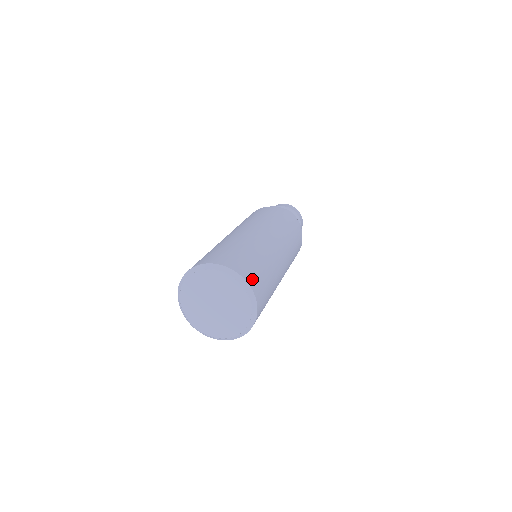
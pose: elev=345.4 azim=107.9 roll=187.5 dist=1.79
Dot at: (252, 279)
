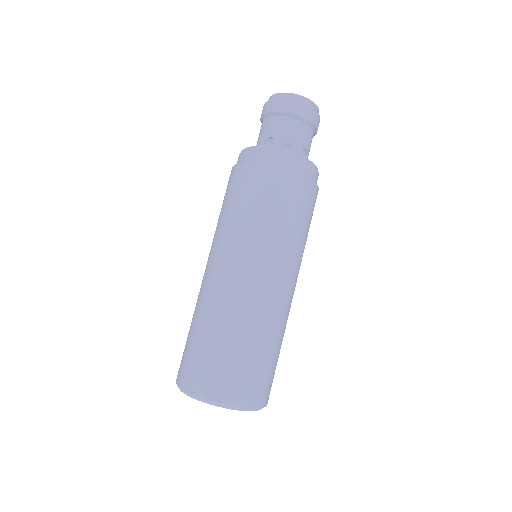
Dot at: (241, 393)
